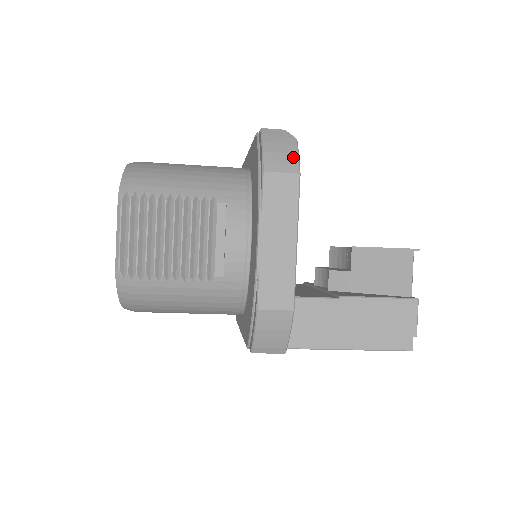
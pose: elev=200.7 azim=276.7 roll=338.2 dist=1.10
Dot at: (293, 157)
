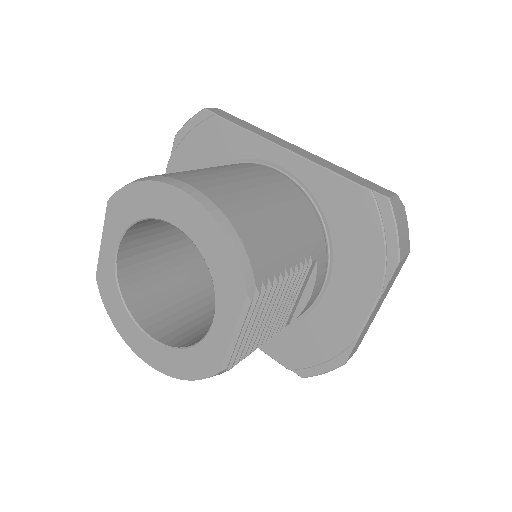
Dot at: (408, 235)
